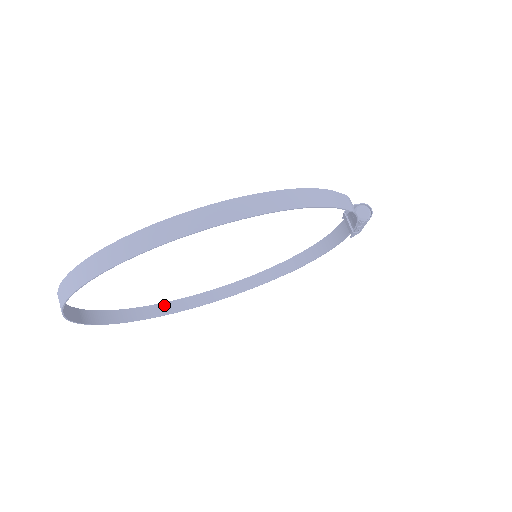
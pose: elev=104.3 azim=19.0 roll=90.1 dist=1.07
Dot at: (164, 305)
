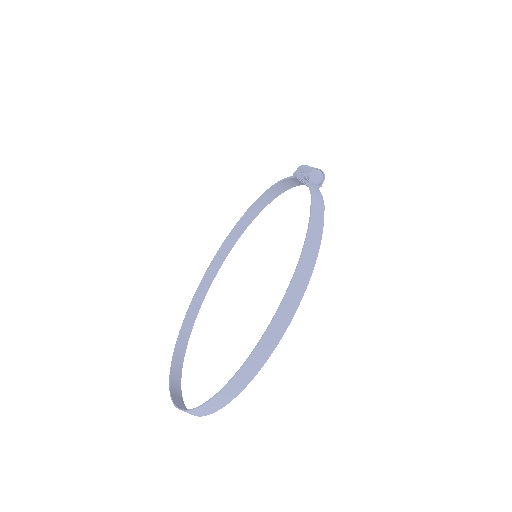
Dot at: (193, 303)
